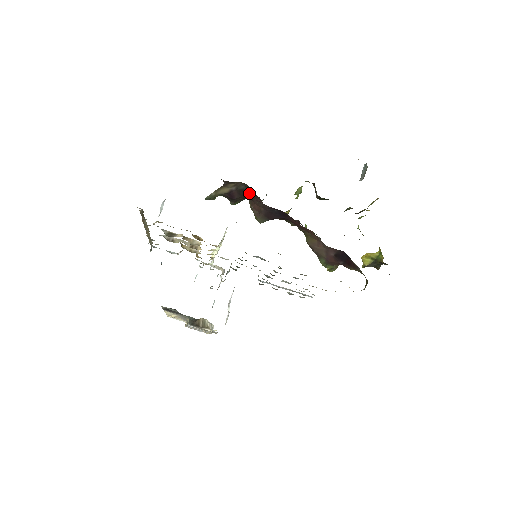
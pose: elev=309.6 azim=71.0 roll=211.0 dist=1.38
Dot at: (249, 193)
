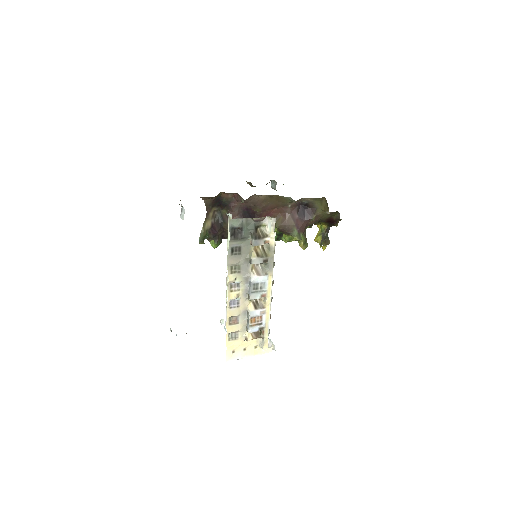
Dot at: (224, 217)
